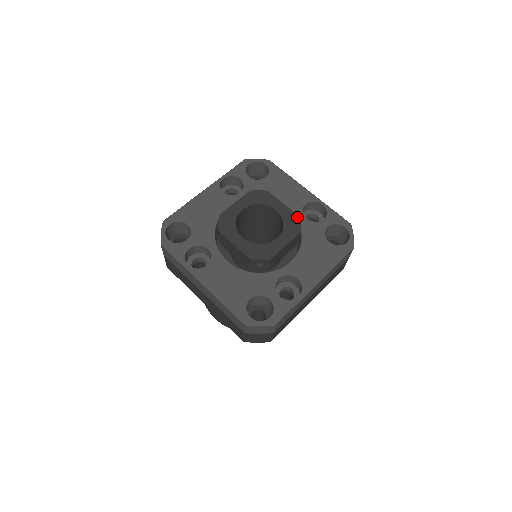
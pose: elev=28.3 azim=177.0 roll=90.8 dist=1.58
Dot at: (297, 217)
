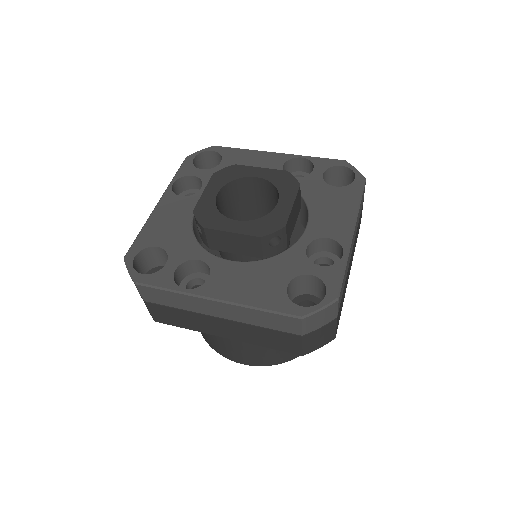
Dot at: (286, 172)
